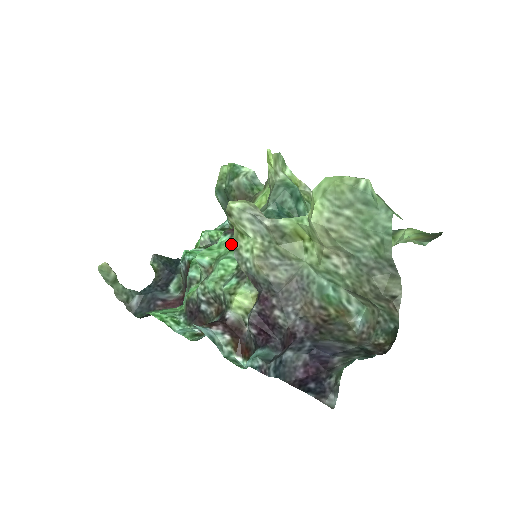
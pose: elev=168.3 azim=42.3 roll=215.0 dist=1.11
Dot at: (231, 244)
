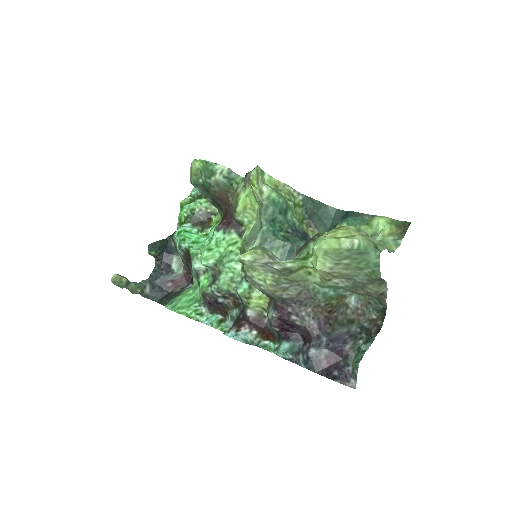
Dot at: (228, 243)
